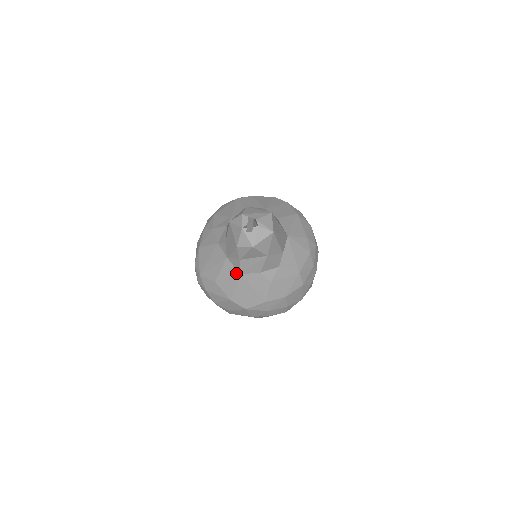
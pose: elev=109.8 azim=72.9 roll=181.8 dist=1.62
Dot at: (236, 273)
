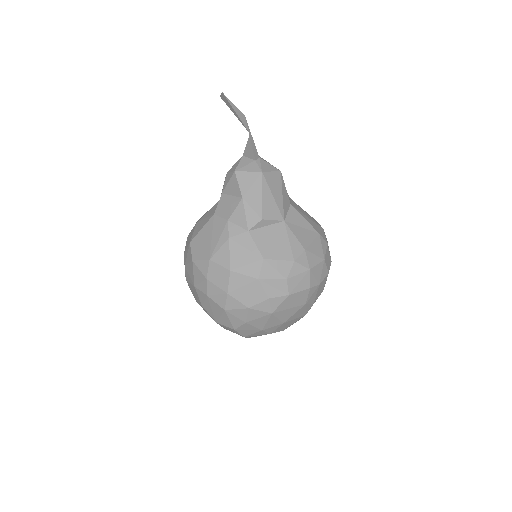
Dot at: (213, 213)
